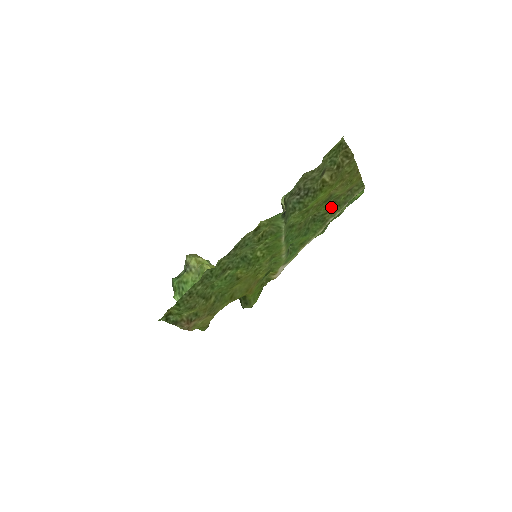
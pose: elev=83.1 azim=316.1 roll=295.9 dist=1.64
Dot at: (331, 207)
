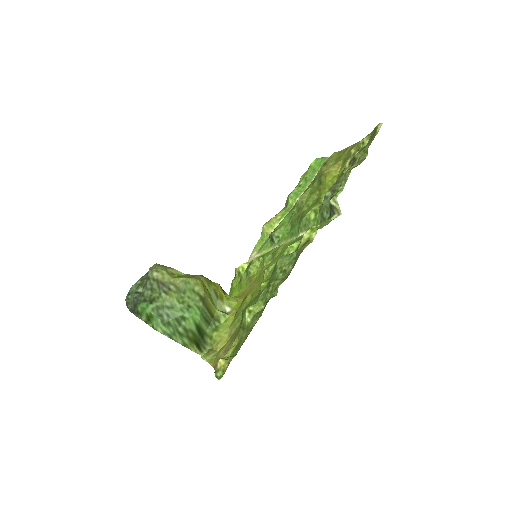
Dot at: (311, 185)
